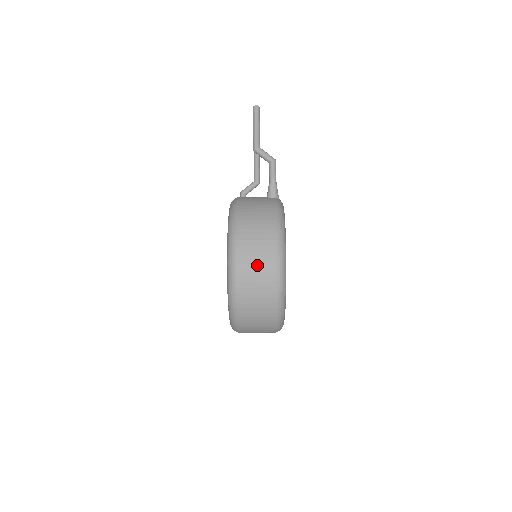
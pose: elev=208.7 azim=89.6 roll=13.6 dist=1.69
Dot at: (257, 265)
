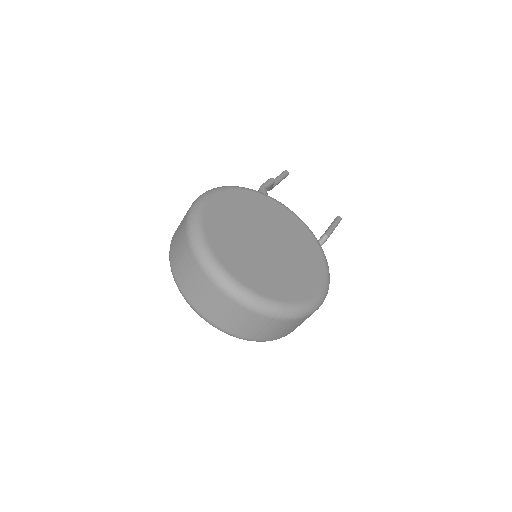
Dot at: occluded
